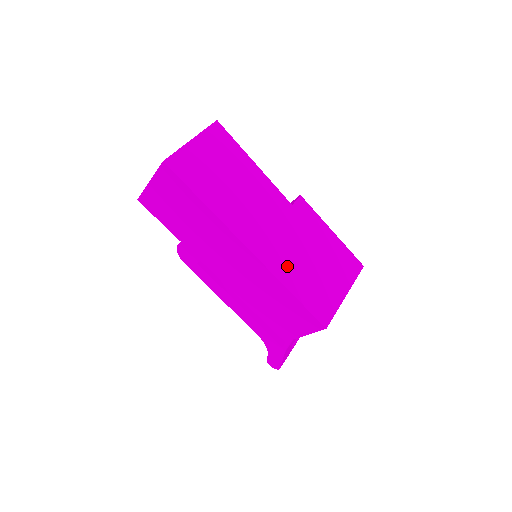
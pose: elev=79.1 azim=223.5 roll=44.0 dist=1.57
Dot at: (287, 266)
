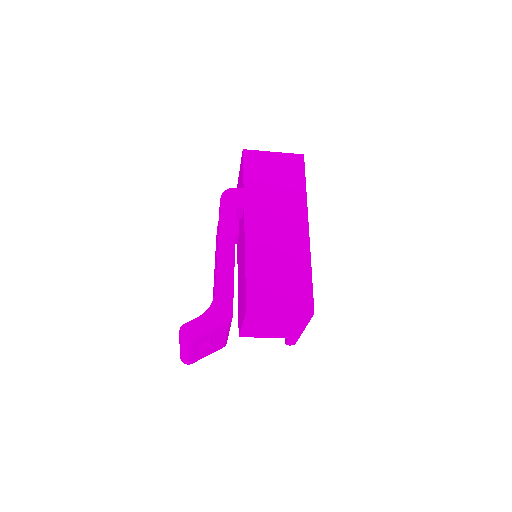
Dot at: occluded
